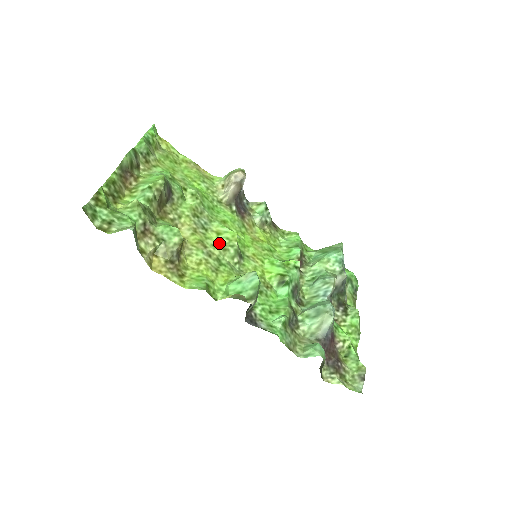
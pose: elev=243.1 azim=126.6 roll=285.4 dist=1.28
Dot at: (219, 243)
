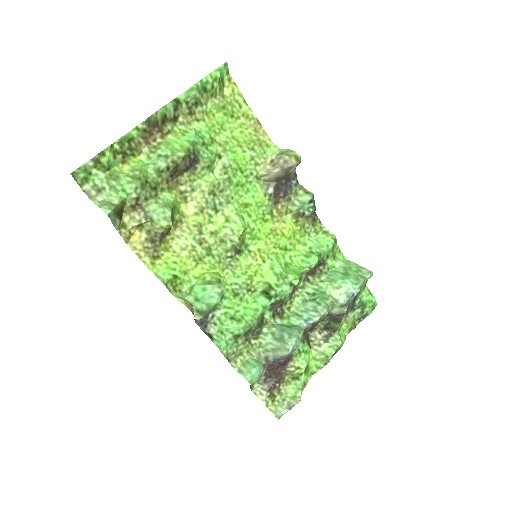
Dot at: (221, 231)
